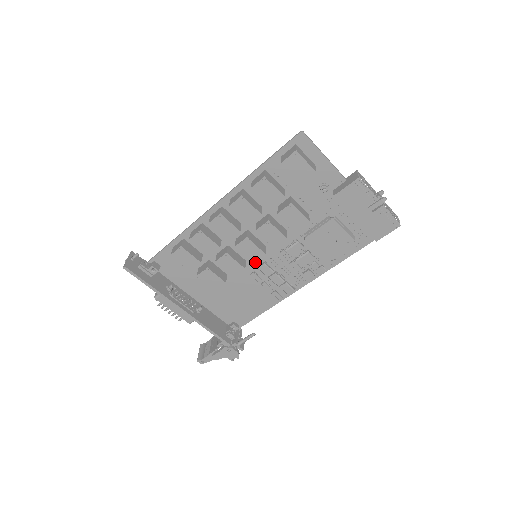
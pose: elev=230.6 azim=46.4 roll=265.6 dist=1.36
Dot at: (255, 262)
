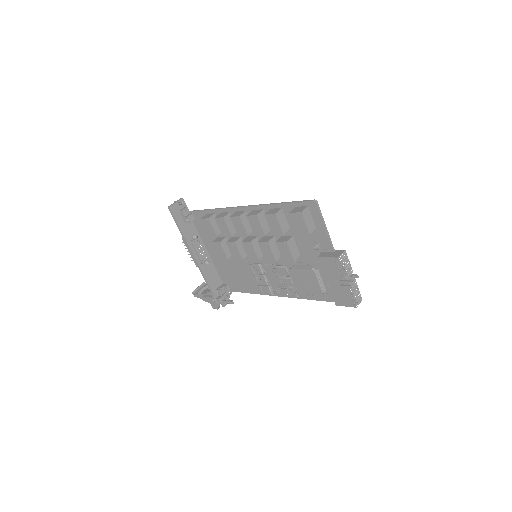
Dot at: occluded
